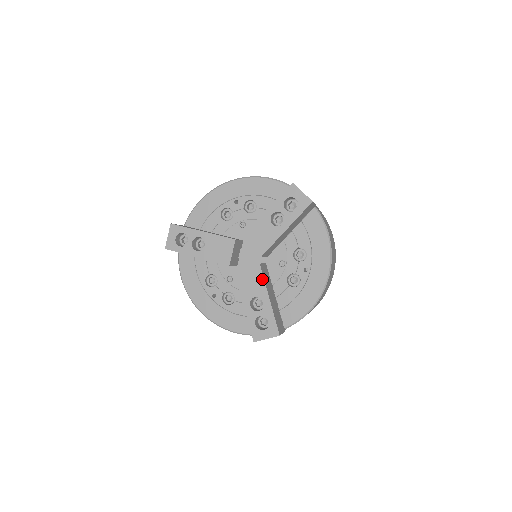
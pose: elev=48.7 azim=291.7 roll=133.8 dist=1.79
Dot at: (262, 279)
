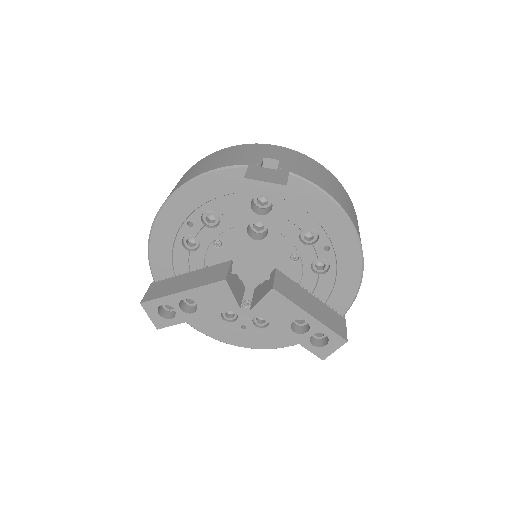
Dot at: (287, 301)
